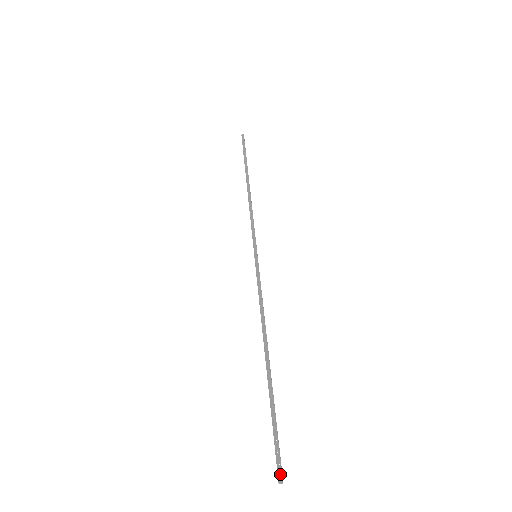
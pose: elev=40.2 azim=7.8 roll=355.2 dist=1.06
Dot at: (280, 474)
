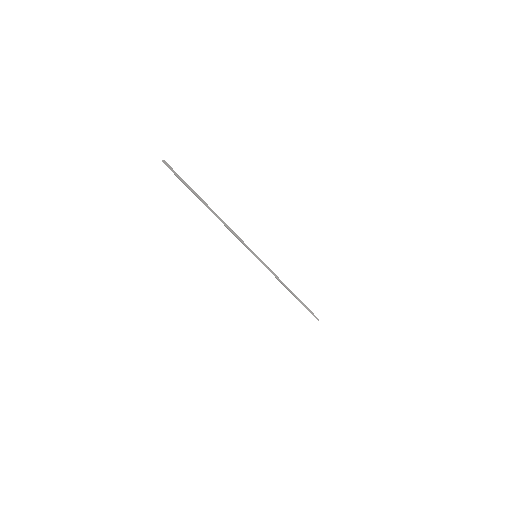
Dot at: (167, 163)
